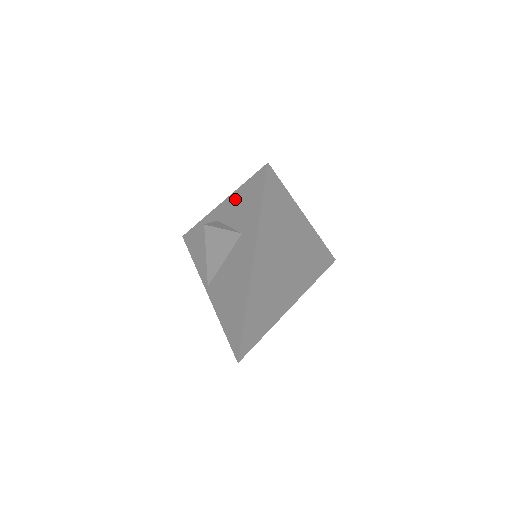
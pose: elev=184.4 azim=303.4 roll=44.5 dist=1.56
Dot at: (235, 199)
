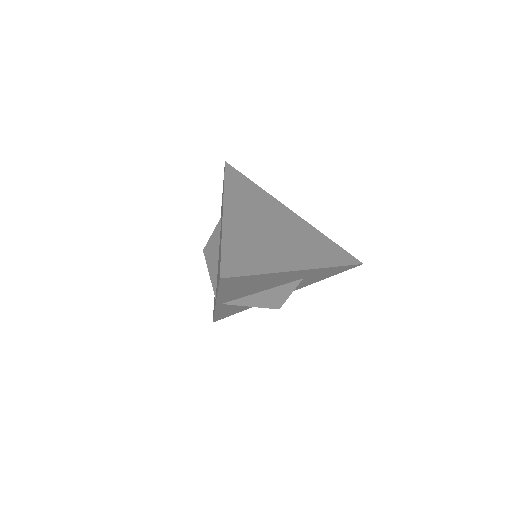
Dot at: occluded
